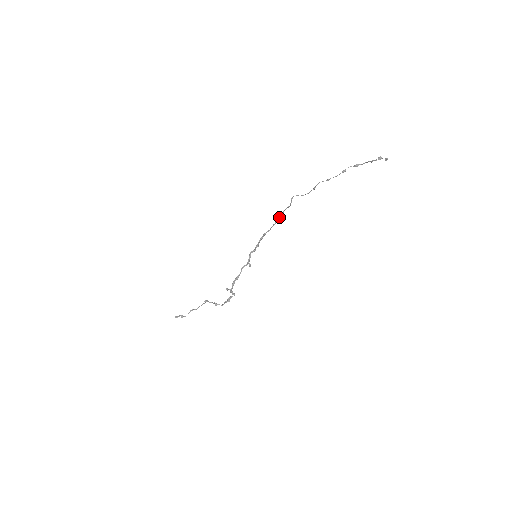
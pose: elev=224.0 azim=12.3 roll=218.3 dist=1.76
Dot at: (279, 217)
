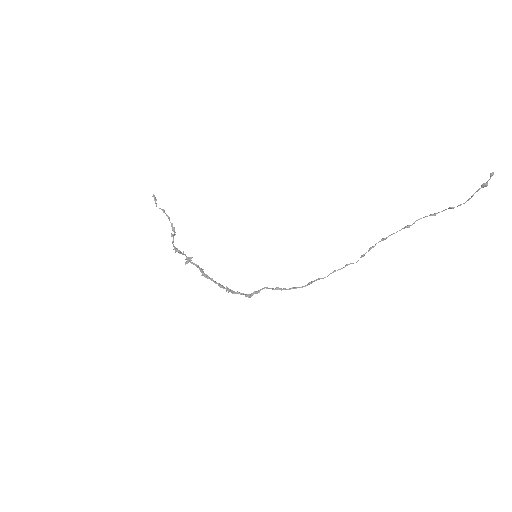
Dot at: (313, 281)
